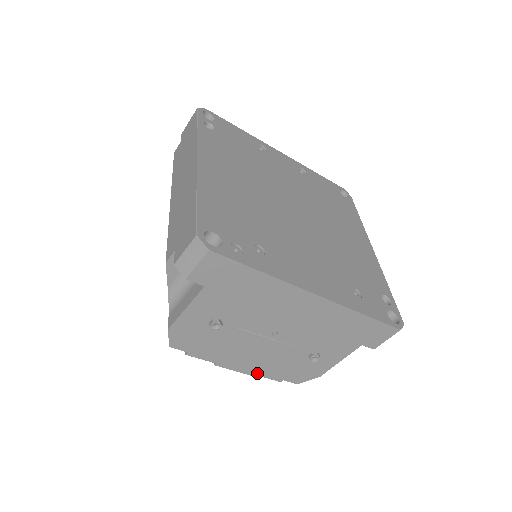
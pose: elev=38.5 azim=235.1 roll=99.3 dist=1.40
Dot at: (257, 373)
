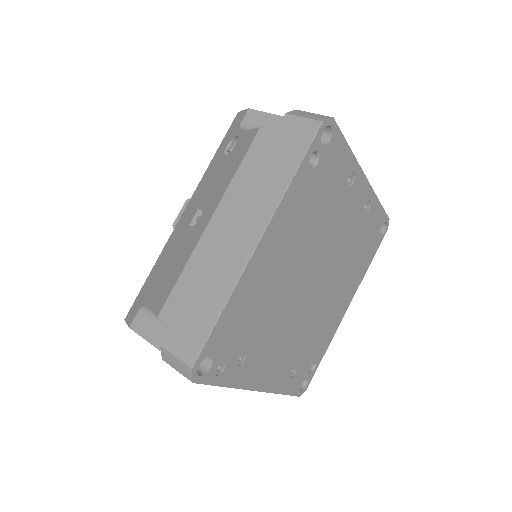
Dot at: occluded
